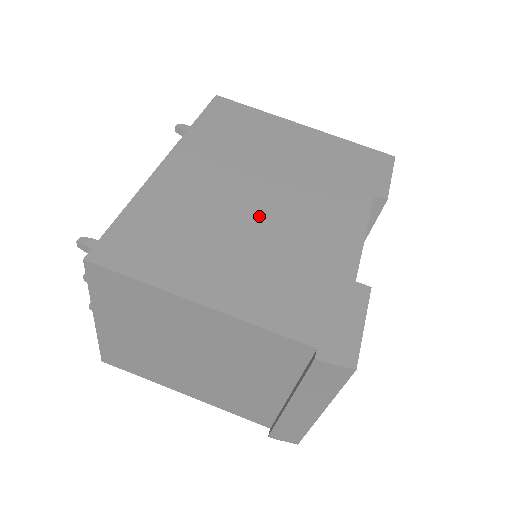
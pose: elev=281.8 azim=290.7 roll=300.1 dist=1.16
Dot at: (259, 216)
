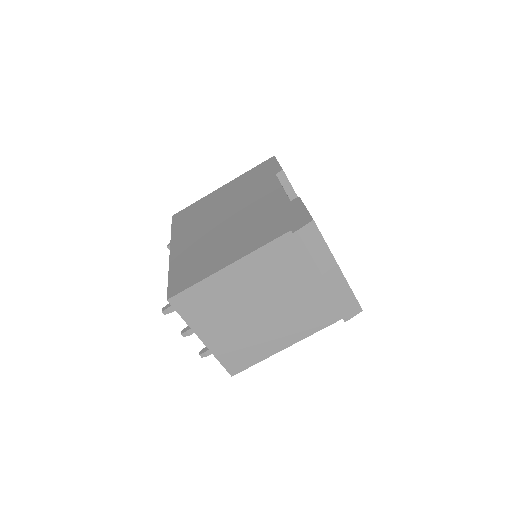
Dot at: (229, 225)
